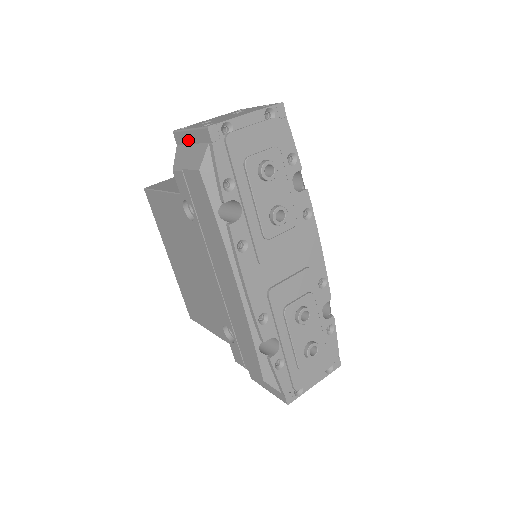
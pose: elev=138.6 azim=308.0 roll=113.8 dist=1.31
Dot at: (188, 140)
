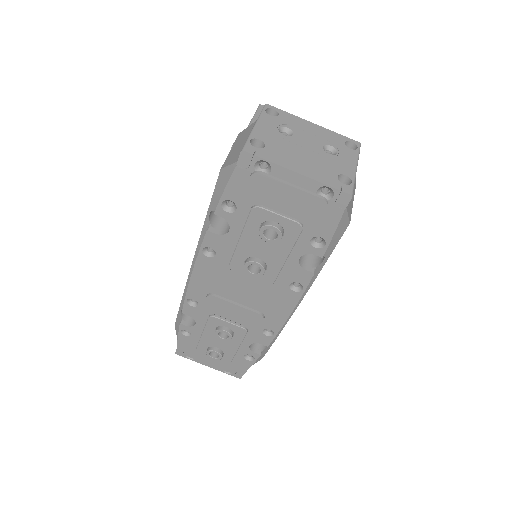
Dot at: occluded
